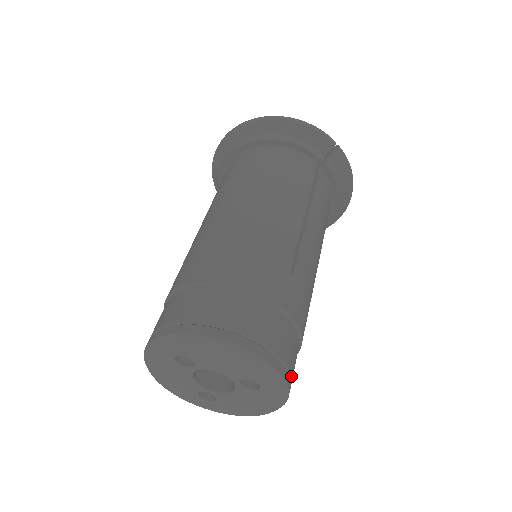
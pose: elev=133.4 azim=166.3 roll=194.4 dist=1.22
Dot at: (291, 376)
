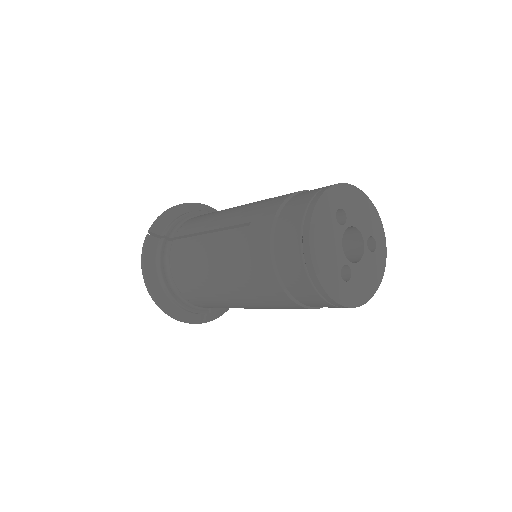
Dot at: occluded
